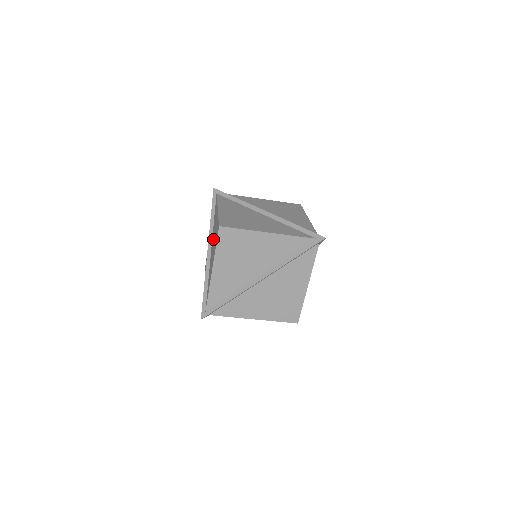
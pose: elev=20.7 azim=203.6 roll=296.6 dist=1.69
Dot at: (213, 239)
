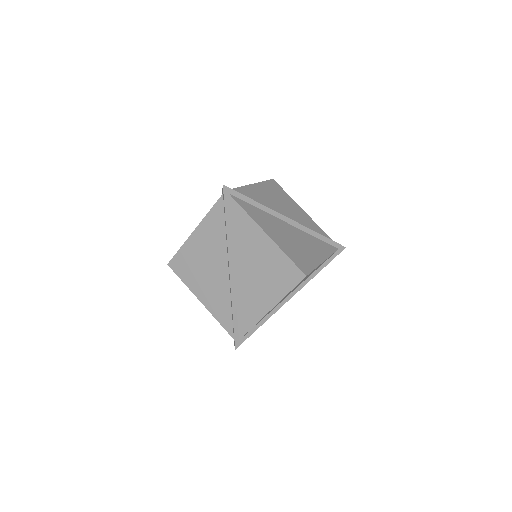
Dot at: (251, 265)
